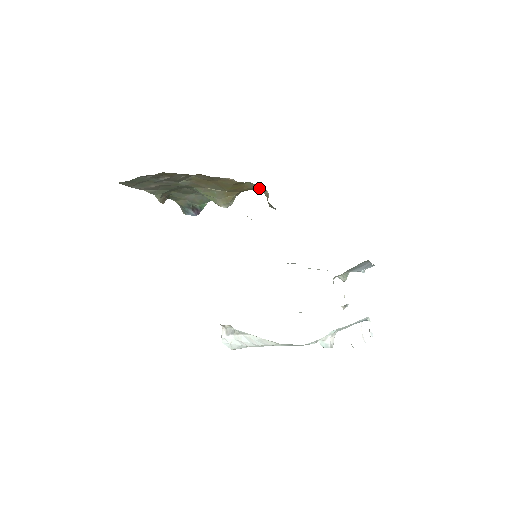
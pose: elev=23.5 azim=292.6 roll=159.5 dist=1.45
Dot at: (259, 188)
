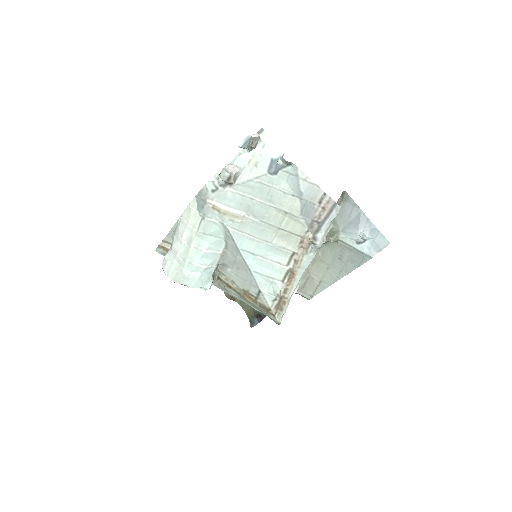
Dot at: occluded
